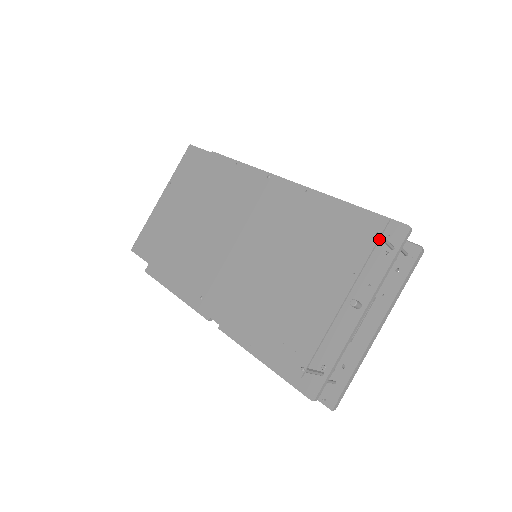
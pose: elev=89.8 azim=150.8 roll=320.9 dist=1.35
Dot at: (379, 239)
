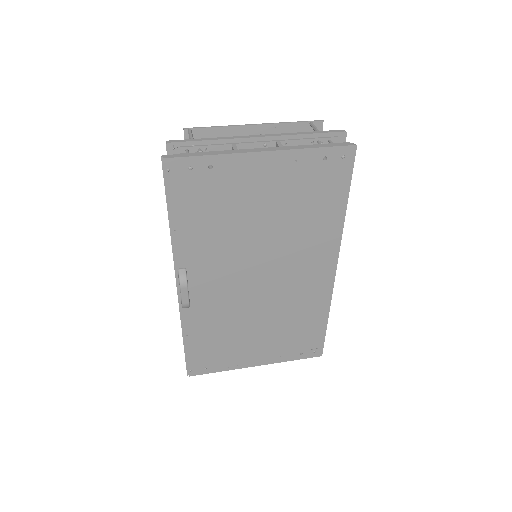
Dot at: (308, 122)
